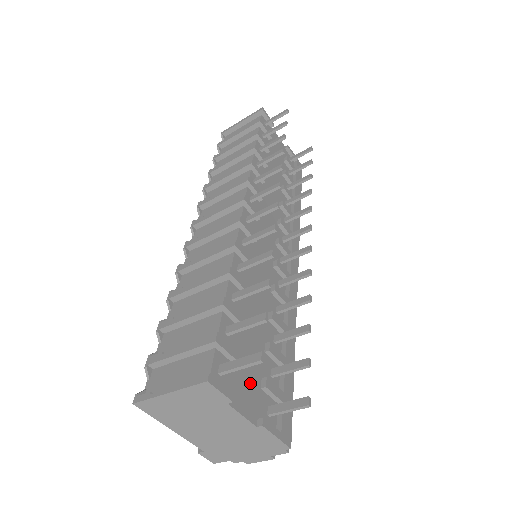
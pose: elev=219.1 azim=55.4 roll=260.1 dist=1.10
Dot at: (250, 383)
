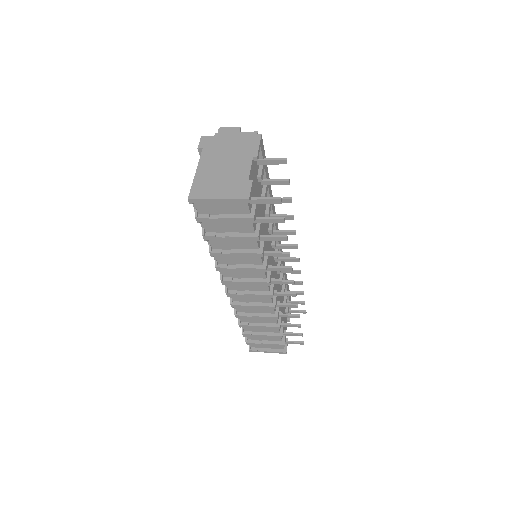
Dot at: (285, 322)
